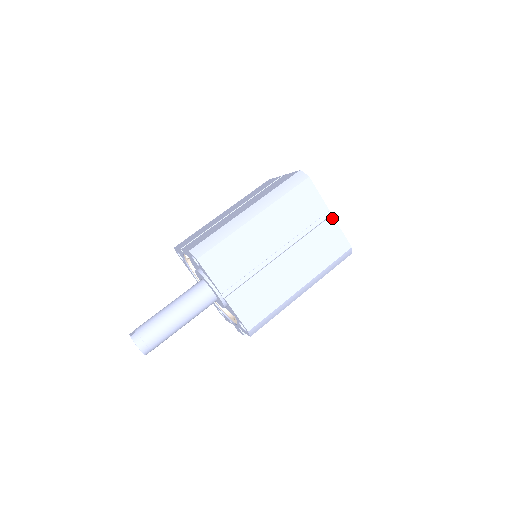
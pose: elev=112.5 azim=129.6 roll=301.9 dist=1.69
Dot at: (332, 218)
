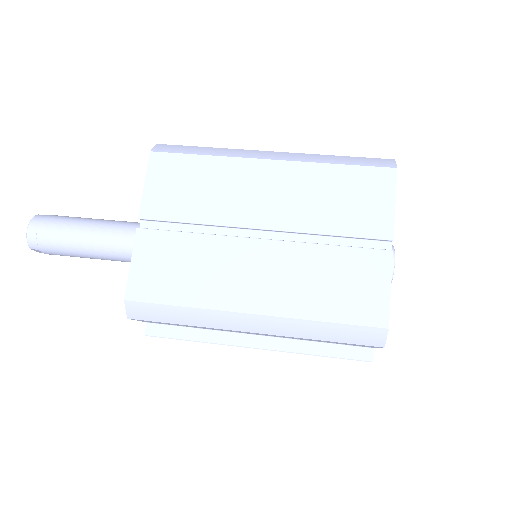
Dot at: (389, 255)
